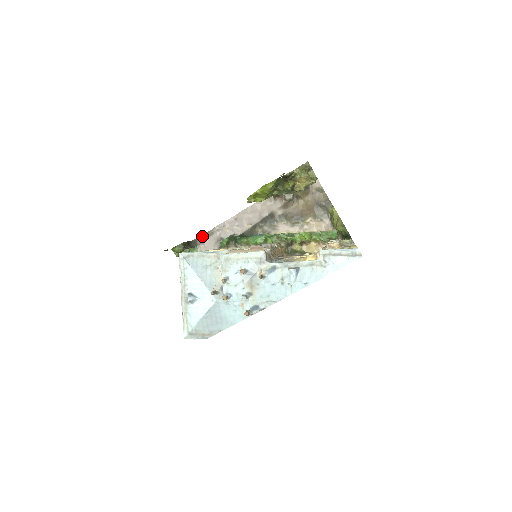
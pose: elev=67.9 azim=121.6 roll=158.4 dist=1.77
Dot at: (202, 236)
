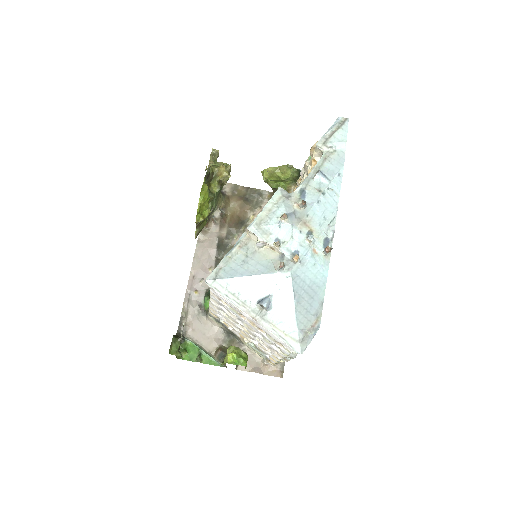
Dot at: (180, 324)
